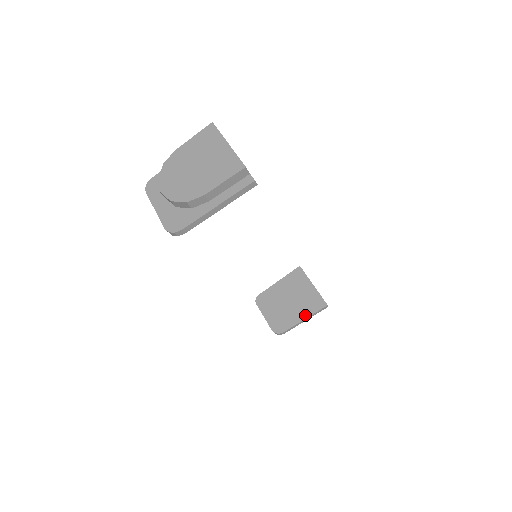
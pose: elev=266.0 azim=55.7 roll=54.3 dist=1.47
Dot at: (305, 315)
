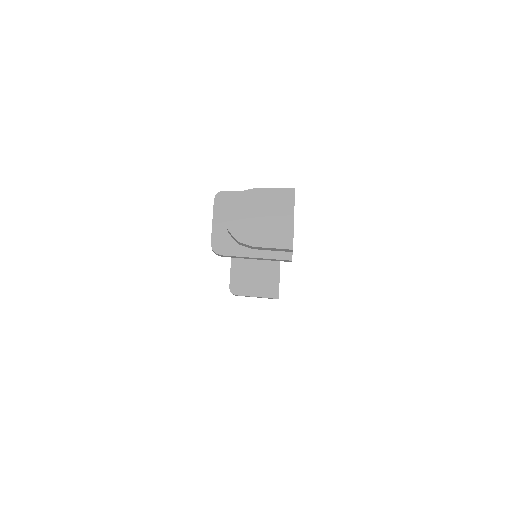
Dot at: (259, 294)
